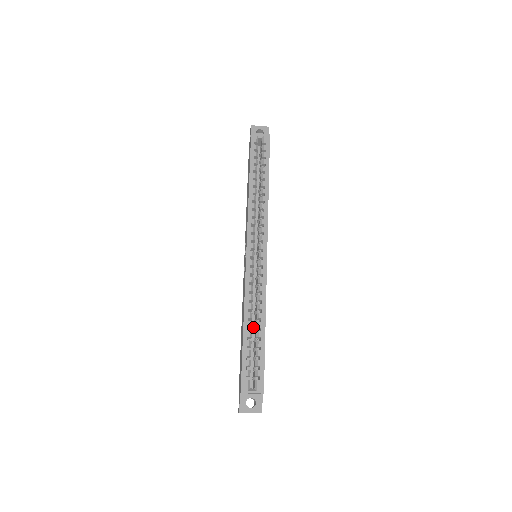
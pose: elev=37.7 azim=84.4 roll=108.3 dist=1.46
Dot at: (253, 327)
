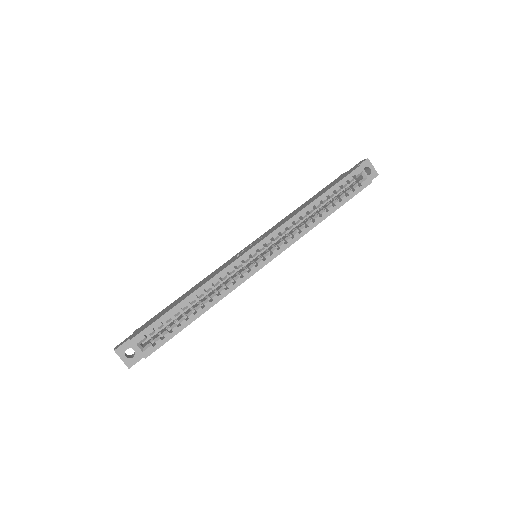
Dot at: (194, 303)
